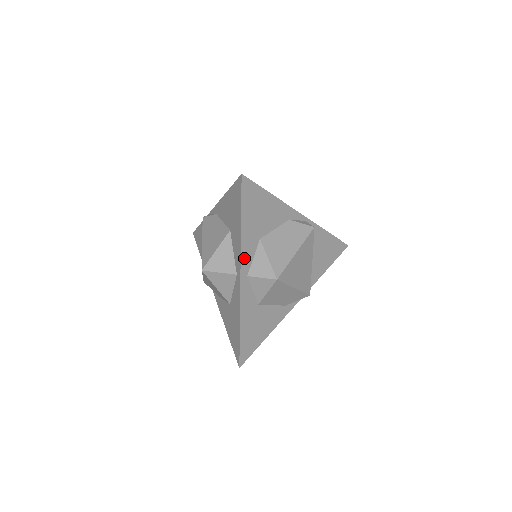
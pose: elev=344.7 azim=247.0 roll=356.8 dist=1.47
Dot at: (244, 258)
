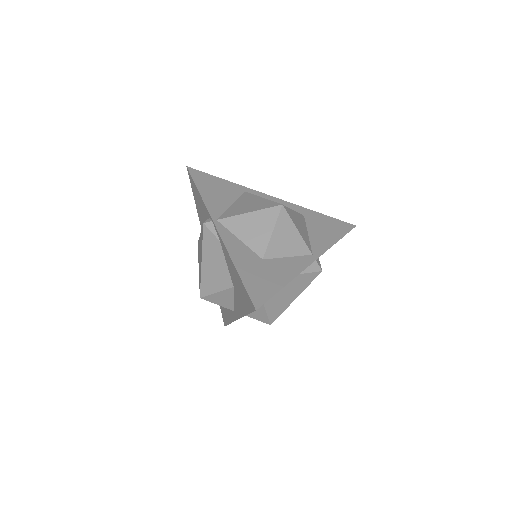
Dot at: occluded
